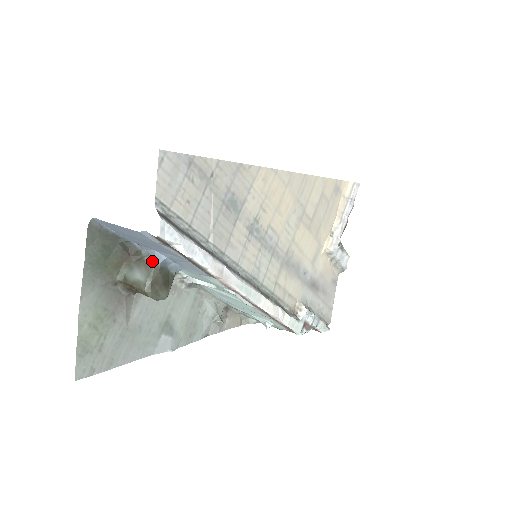
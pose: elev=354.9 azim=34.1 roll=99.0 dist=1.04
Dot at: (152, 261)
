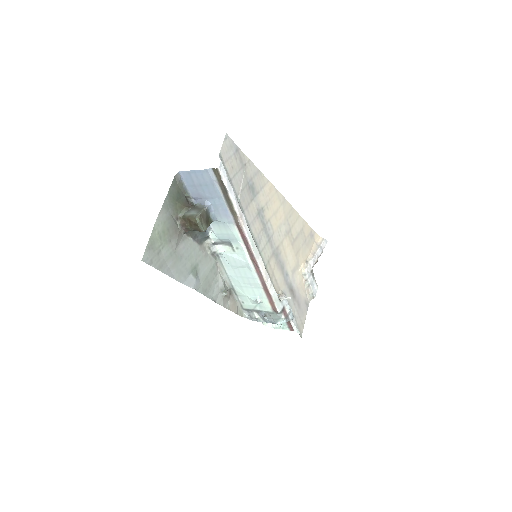
Dot at: (202, 206)
